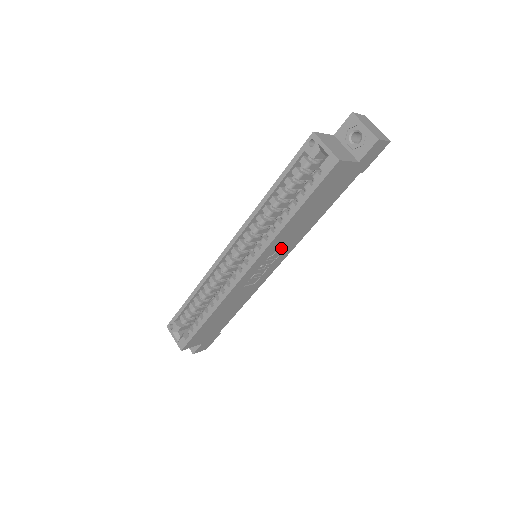
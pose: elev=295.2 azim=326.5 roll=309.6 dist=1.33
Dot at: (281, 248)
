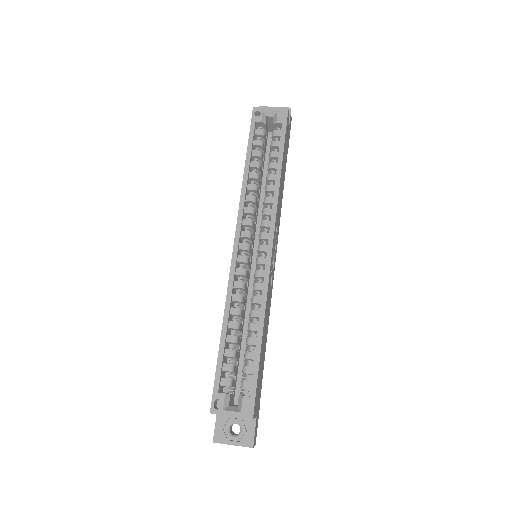
Dot at: (277, 225)
